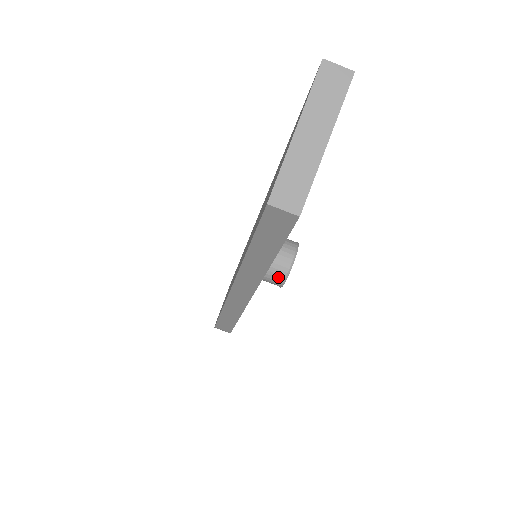
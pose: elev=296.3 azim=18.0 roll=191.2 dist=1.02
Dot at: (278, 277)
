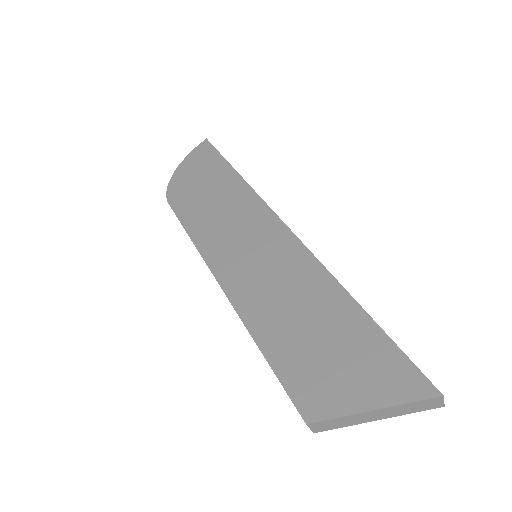
Dot at: occluded
